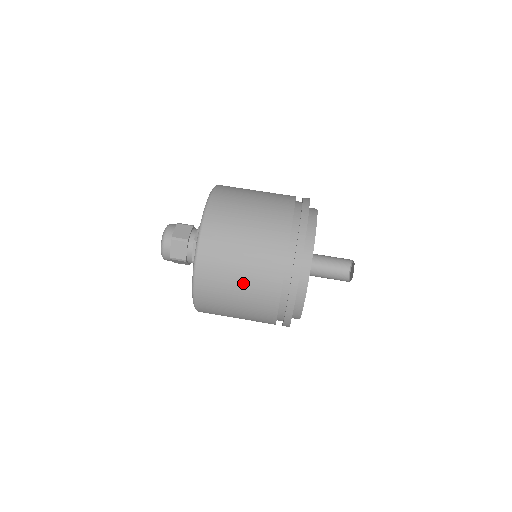
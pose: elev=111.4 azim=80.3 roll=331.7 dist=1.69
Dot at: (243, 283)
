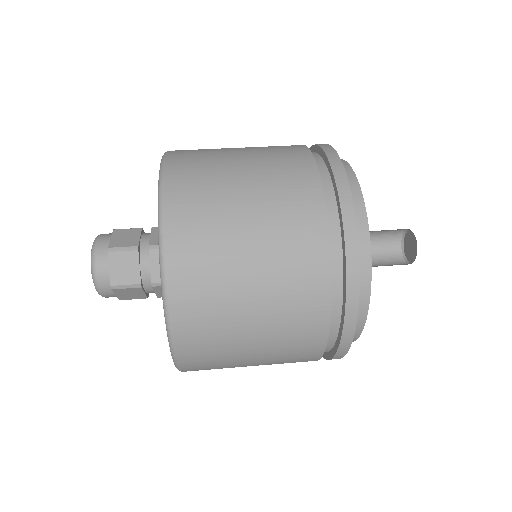
Dot at: (249, 161)
